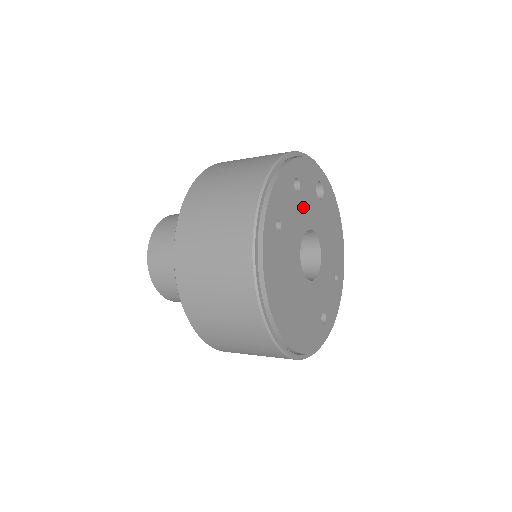
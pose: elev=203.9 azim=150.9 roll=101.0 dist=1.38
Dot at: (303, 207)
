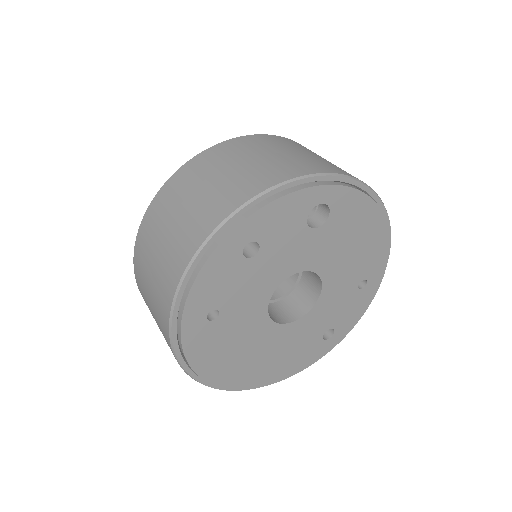
Dot at: (271, 263)
